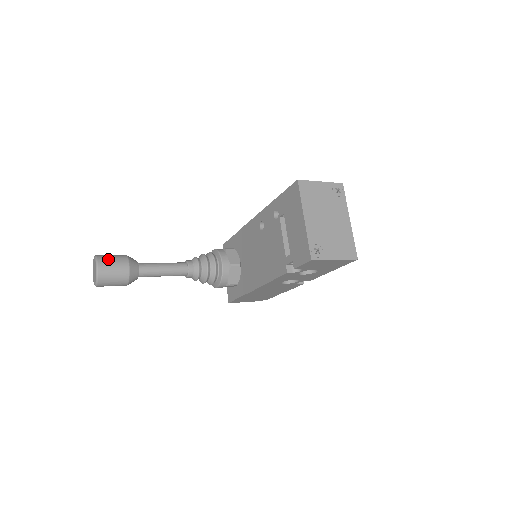
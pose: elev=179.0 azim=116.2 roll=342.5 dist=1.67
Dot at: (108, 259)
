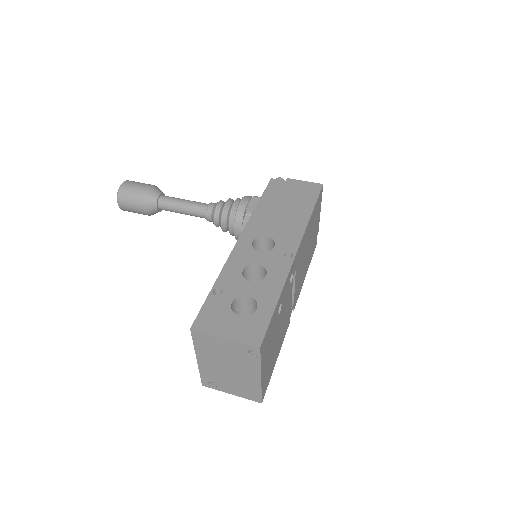
Dot at: (126, 198)
